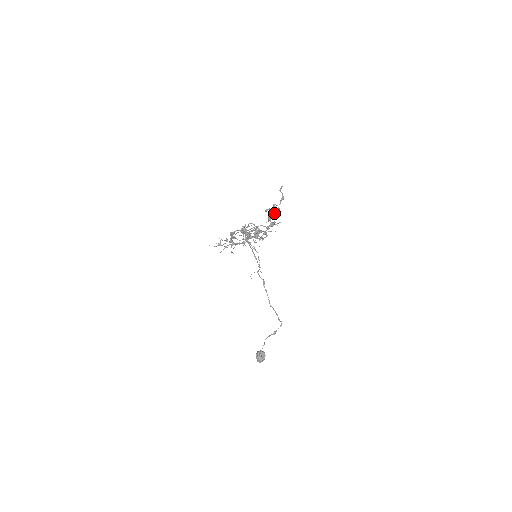
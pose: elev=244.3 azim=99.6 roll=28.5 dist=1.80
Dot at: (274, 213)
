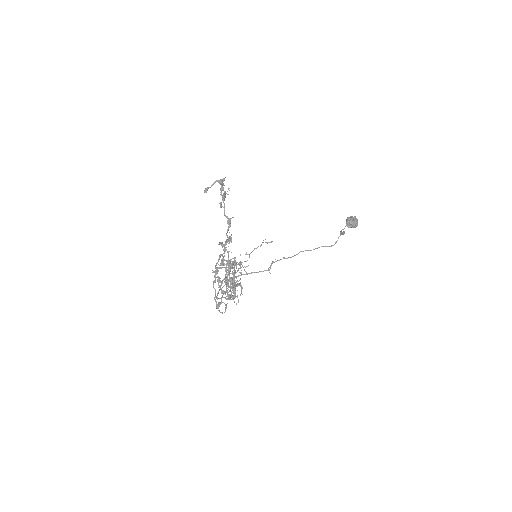
Dot at: (227, 241)
